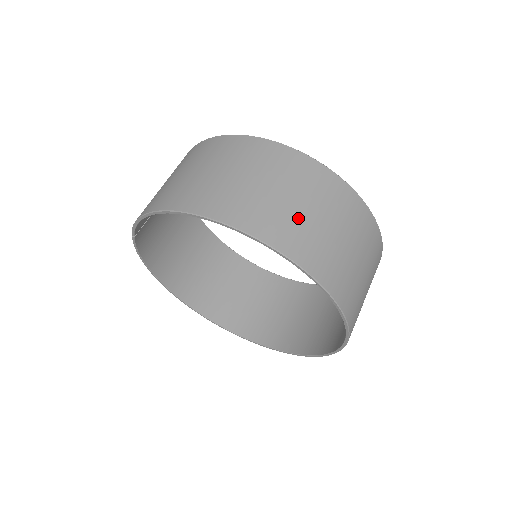
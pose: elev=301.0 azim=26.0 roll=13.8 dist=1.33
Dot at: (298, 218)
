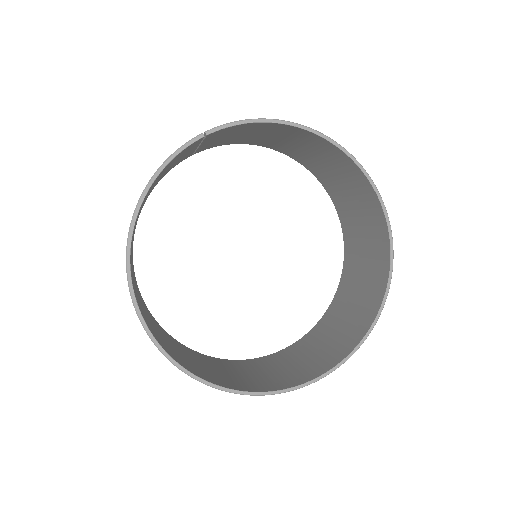
Dot at: occluded
